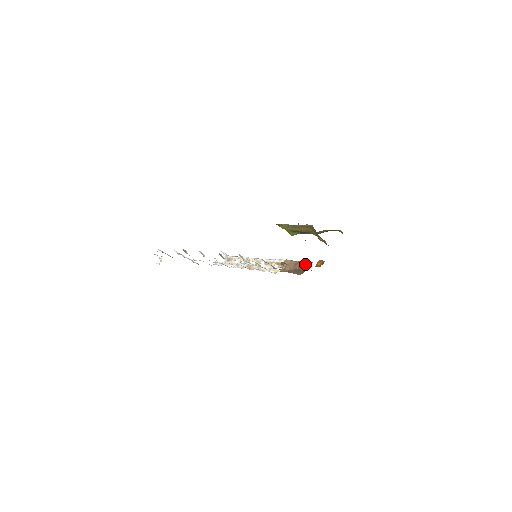
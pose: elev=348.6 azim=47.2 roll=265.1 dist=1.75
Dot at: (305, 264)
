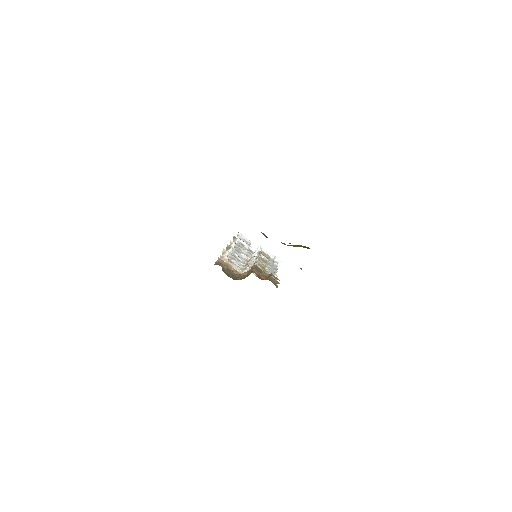
Dot at: occluded
